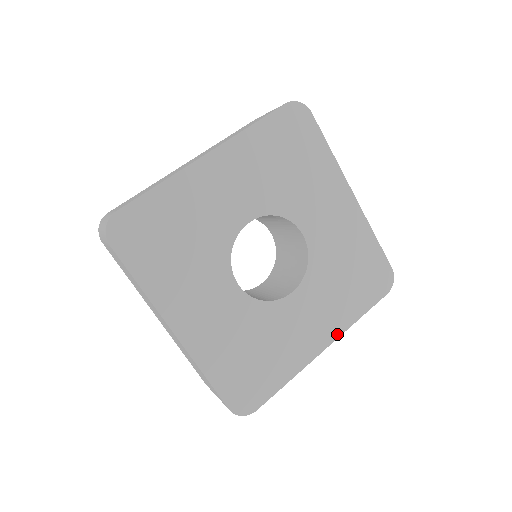
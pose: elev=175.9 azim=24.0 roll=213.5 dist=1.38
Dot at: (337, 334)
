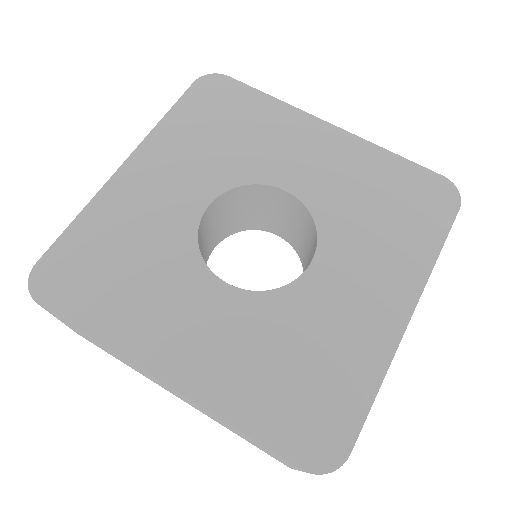
Dot at: (416, 290)
